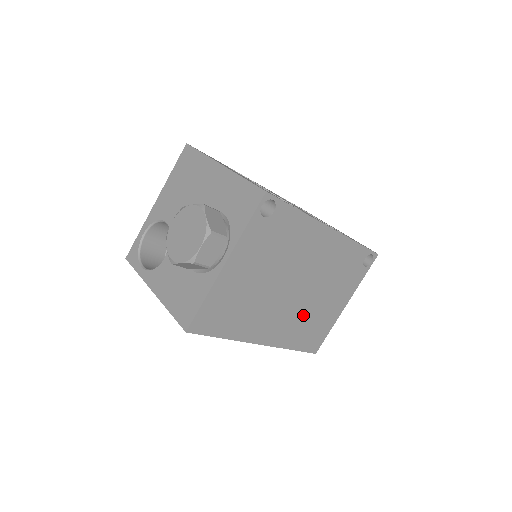
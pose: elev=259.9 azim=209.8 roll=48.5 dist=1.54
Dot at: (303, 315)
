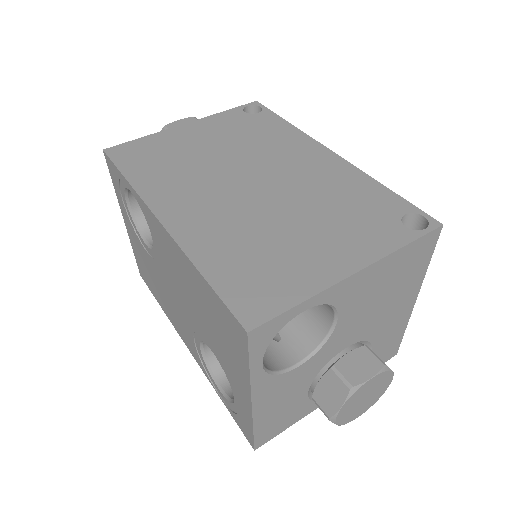
Dot at: (250, 227)
